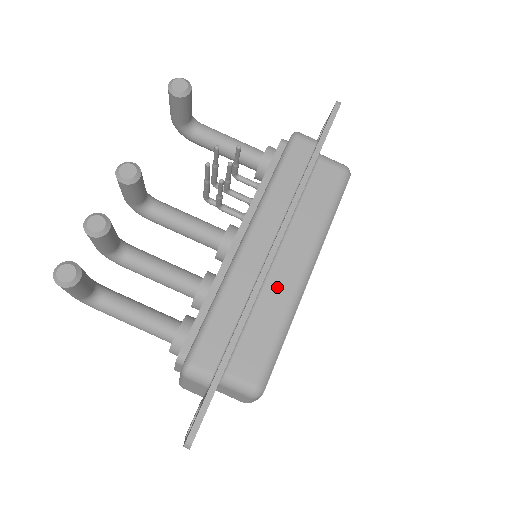
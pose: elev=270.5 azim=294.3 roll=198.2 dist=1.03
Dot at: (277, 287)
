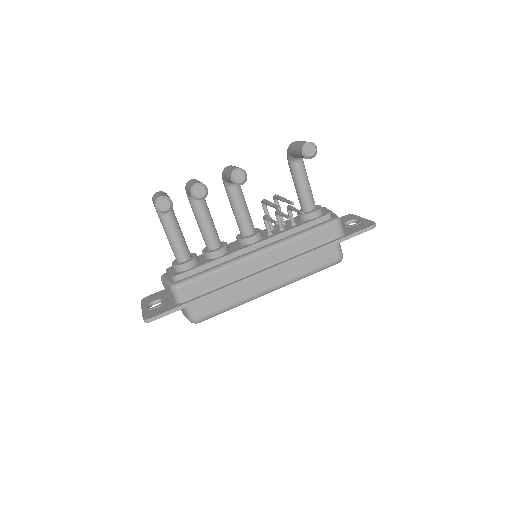
Dot at: (250, 286)
